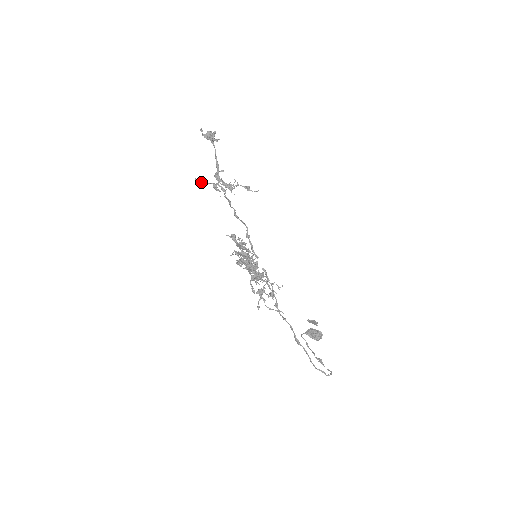
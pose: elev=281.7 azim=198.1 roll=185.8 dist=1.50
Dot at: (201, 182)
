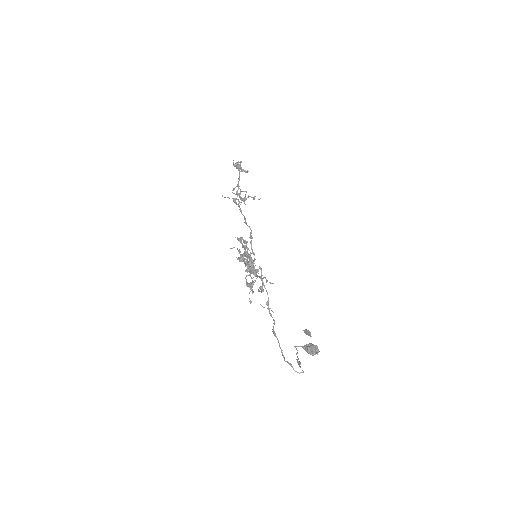
Dot at: (225, 197)
